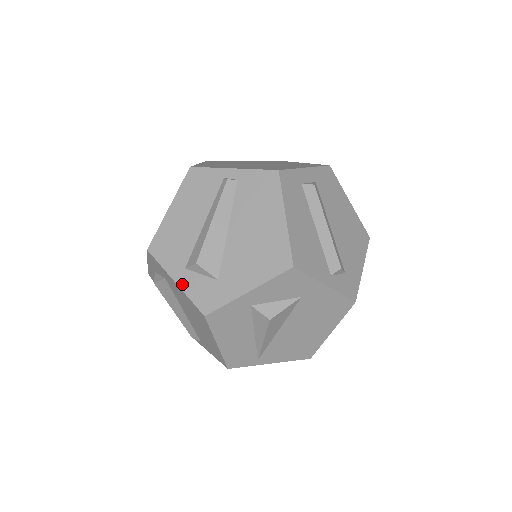
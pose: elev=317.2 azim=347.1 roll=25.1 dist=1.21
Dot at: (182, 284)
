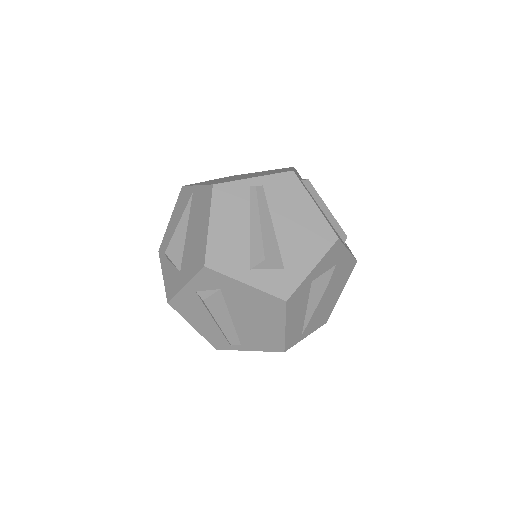
Dot at: (254, 283)
